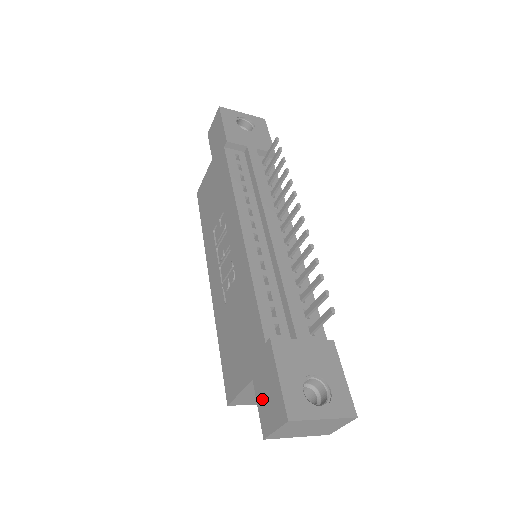
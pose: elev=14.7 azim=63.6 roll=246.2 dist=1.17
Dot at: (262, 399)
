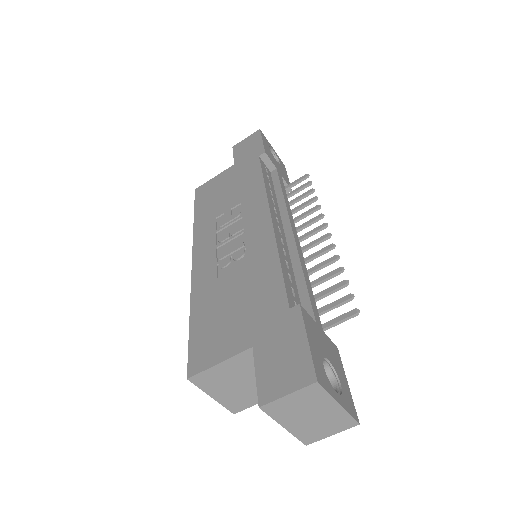
Dot at: (268, 364)
